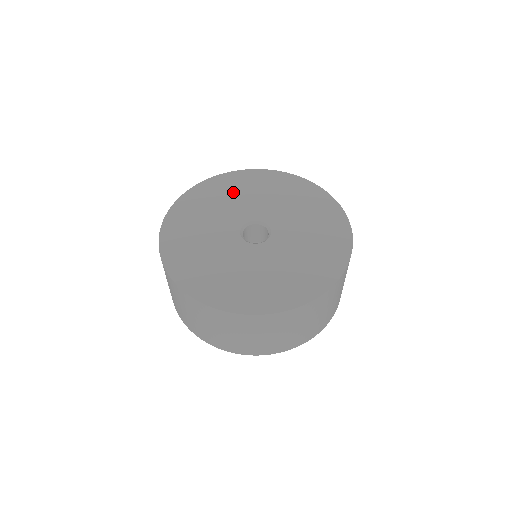
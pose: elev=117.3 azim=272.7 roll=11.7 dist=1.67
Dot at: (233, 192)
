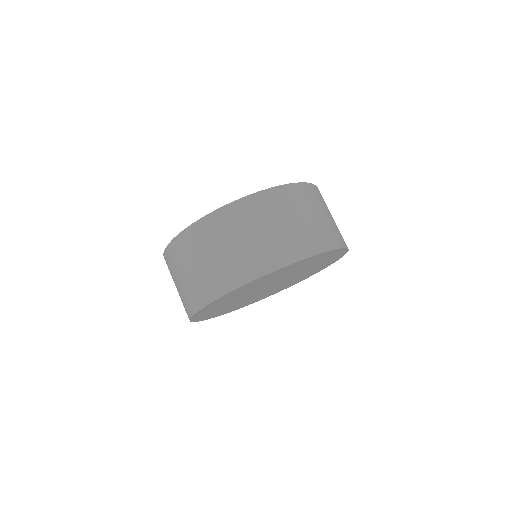
Dot at: occluded
